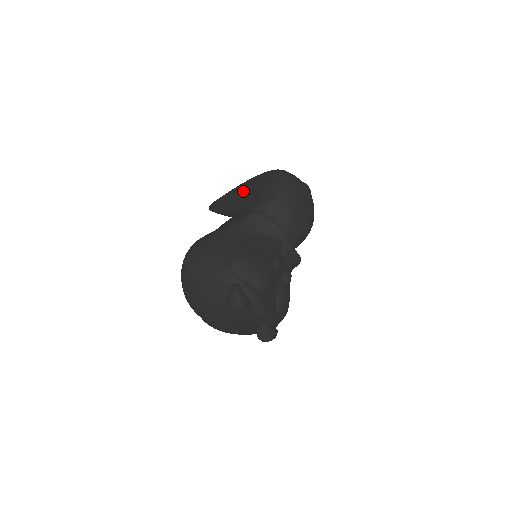
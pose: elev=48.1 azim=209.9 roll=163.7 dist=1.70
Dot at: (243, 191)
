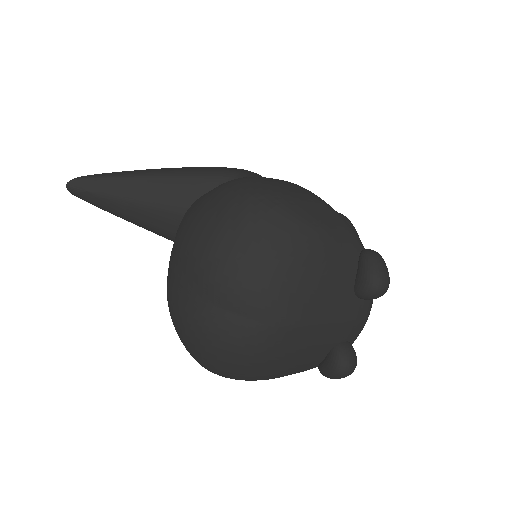
Dot at: (188, 173)
